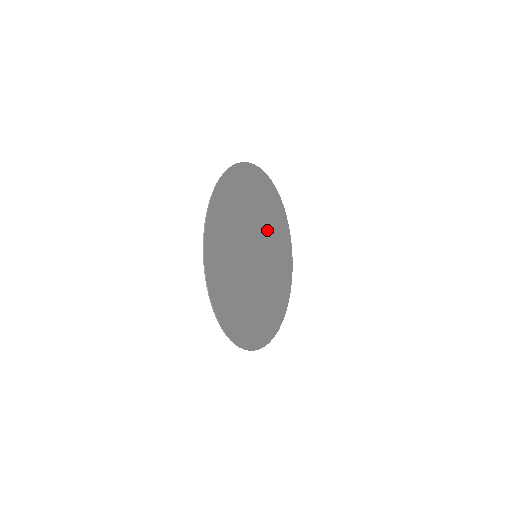
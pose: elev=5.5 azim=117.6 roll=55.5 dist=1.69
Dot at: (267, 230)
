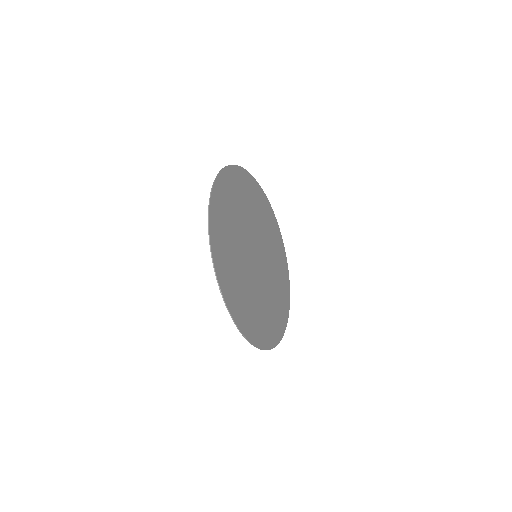
Dot at: (271, 272)
